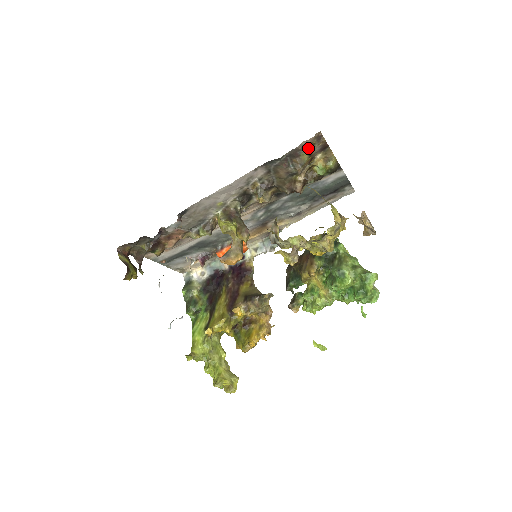
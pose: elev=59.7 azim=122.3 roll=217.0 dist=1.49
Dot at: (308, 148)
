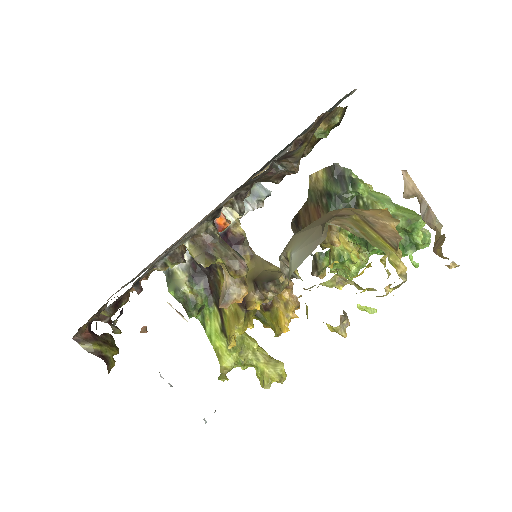
Dot at: (304, 141)
